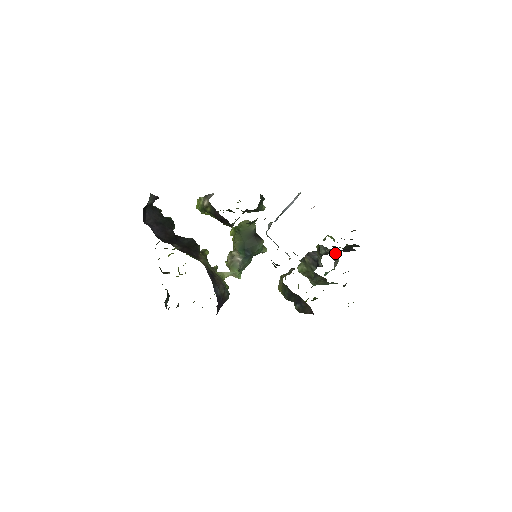
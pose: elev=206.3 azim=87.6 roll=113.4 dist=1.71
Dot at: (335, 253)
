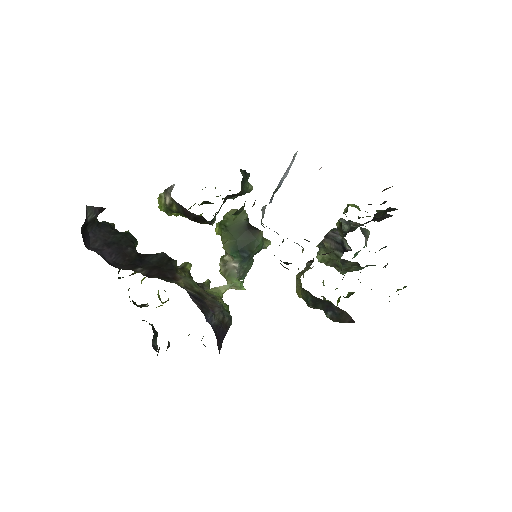
Dot at: (363, 225)
